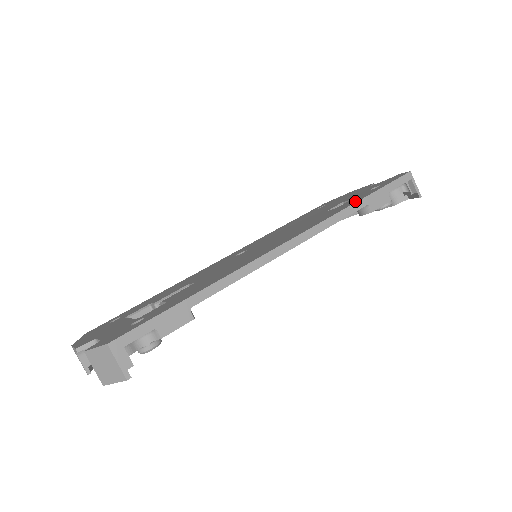
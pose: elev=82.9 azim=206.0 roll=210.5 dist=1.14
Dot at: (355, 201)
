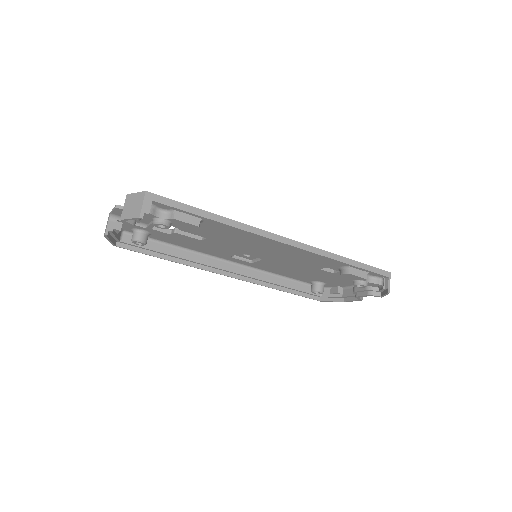
Dot at: occluded
